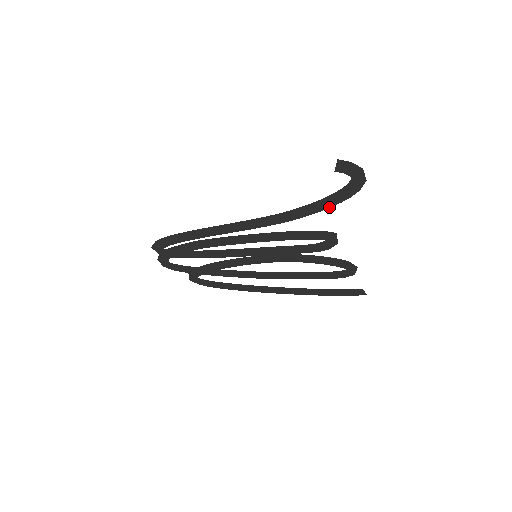
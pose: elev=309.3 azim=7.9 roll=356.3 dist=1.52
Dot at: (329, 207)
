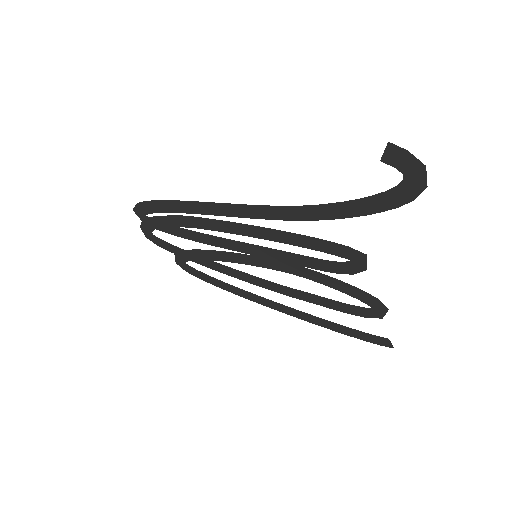
Dot at: (363, 214)
